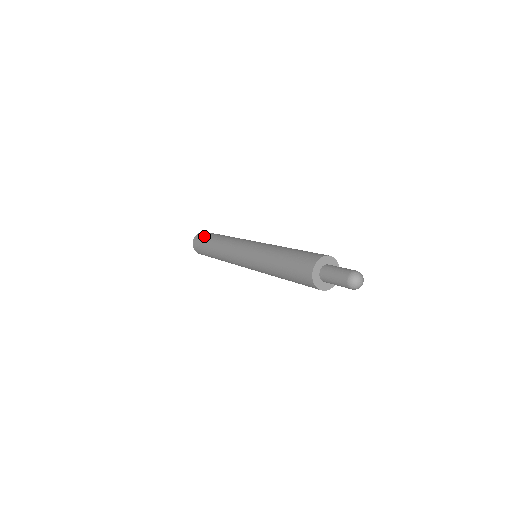
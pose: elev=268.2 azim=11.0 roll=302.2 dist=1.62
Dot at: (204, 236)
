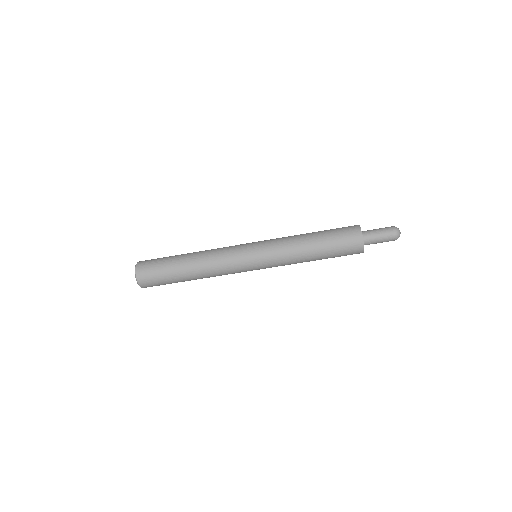
Dot at: occluded
